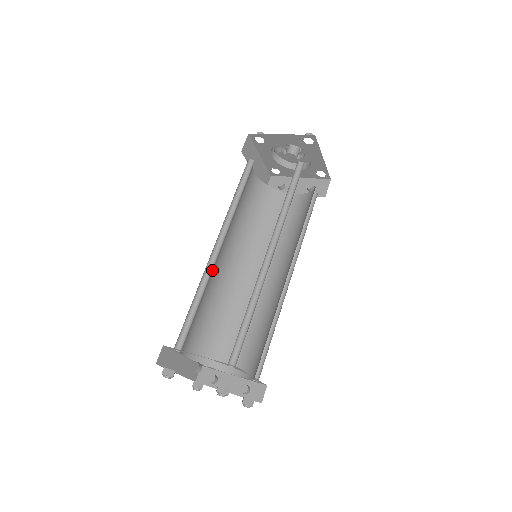
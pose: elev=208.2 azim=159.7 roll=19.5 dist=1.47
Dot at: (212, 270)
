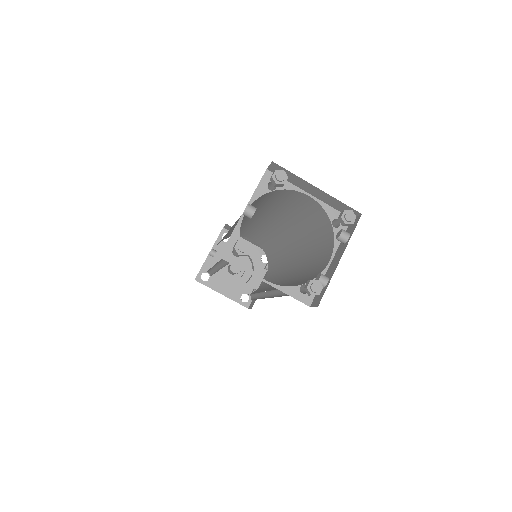
Dot at: occluded
